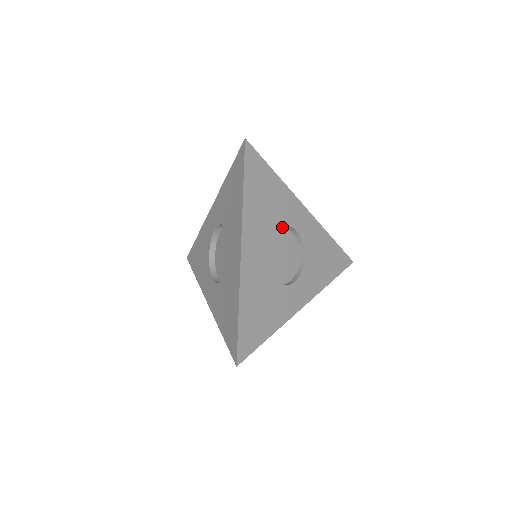
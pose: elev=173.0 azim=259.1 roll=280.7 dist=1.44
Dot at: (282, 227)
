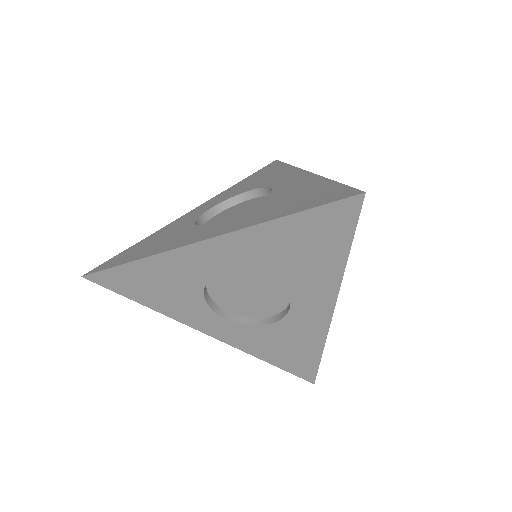
Dot at: occluded
